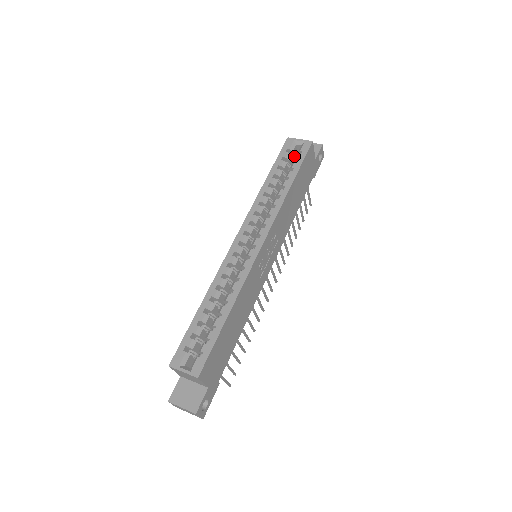
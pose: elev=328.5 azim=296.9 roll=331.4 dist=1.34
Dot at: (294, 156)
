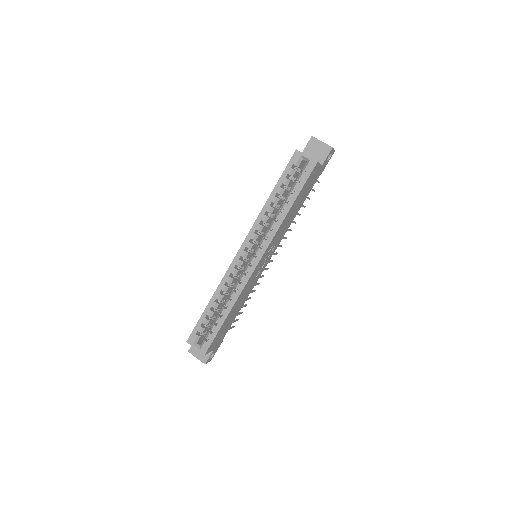
Dot at: (300, 168)
